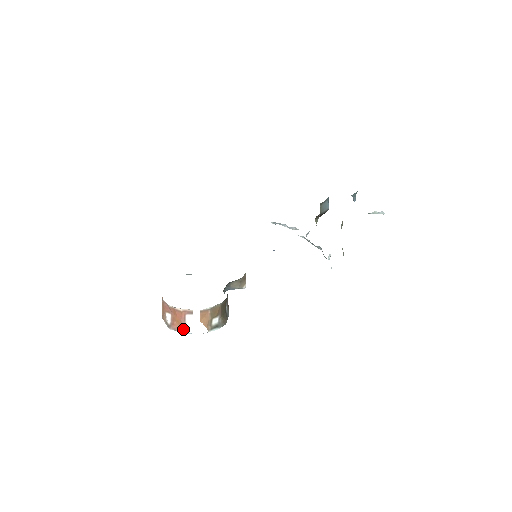
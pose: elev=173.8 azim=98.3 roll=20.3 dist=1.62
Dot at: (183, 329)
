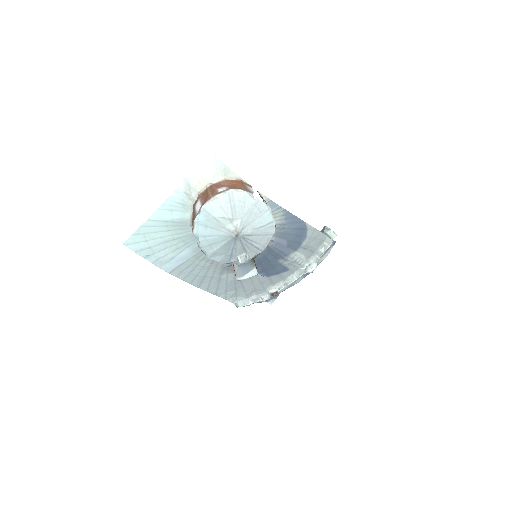
Dot at: (247, 190)
